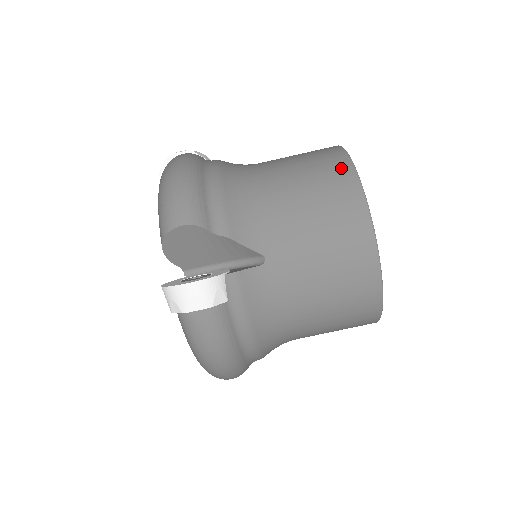
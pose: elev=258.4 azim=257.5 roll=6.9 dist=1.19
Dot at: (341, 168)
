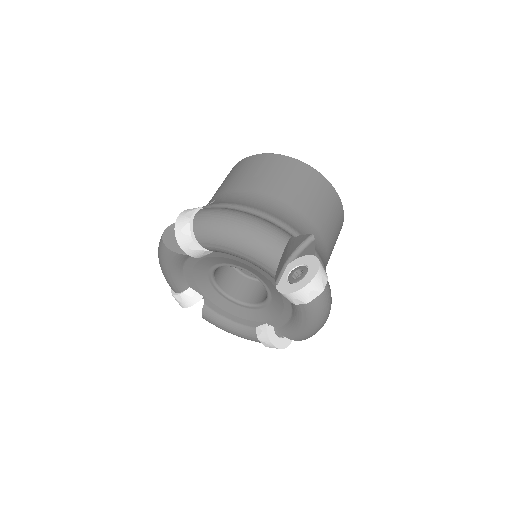
Dot at: (291, 163)
